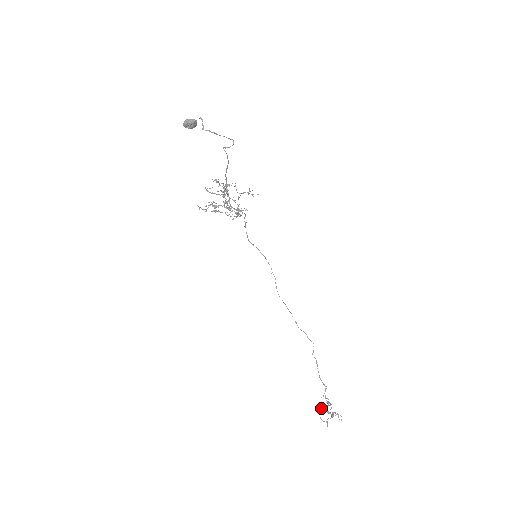
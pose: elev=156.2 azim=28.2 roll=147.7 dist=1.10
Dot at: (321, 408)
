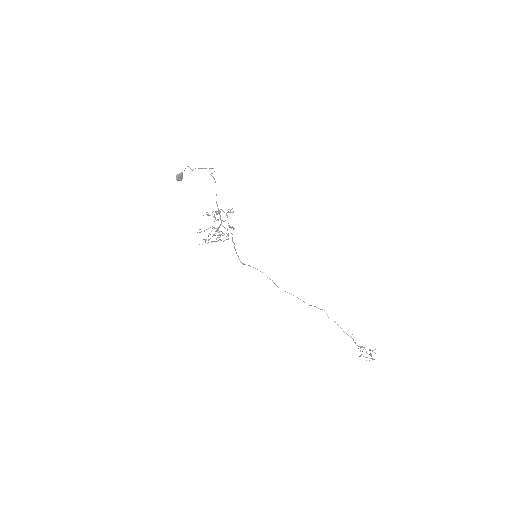
Dot at: (360, 356)
